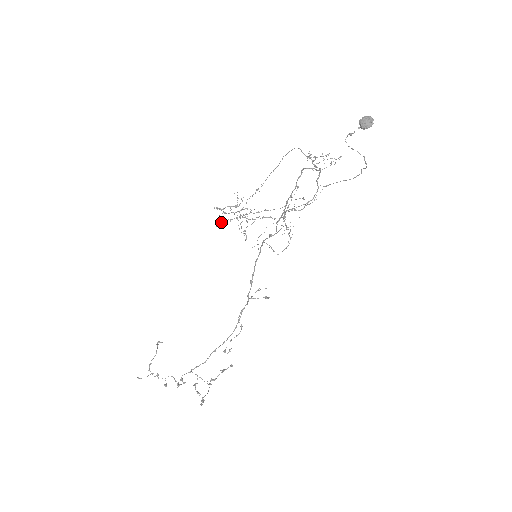
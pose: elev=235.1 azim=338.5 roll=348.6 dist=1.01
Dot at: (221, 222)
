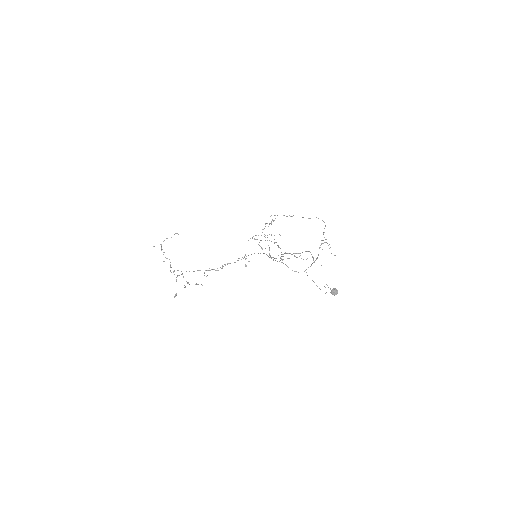
Dot at: occluded
